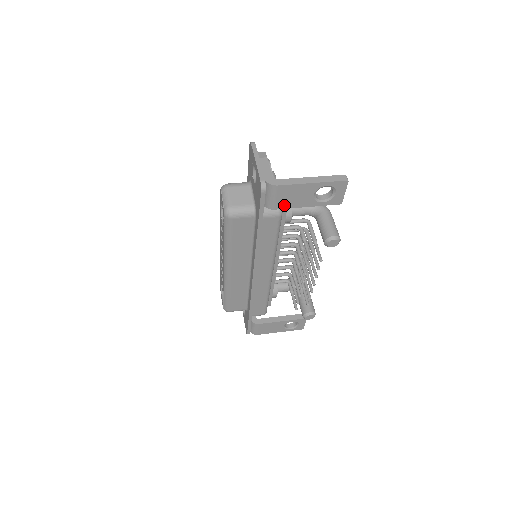
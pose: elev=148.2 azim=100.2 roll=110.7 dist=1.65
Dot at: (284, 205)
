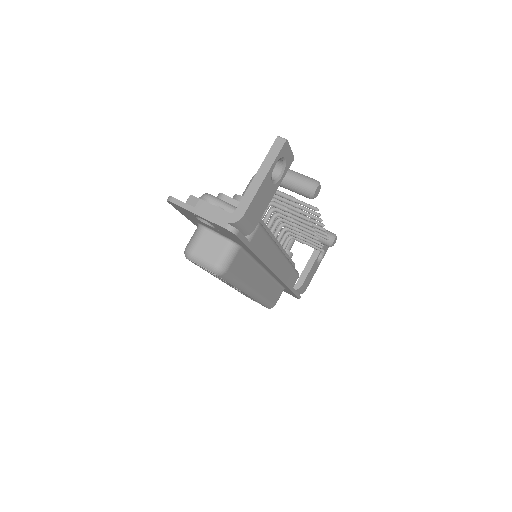
Dot at: (258, 217)
